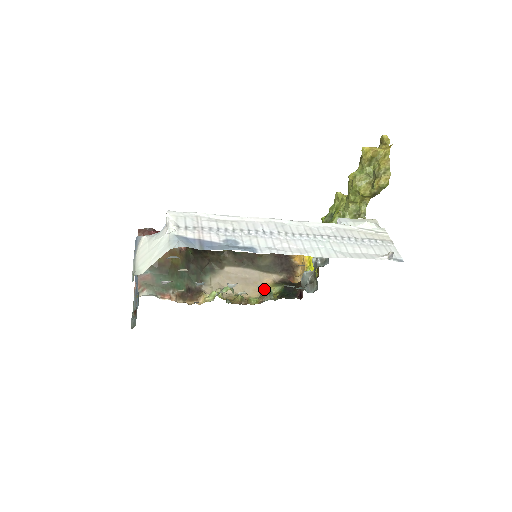
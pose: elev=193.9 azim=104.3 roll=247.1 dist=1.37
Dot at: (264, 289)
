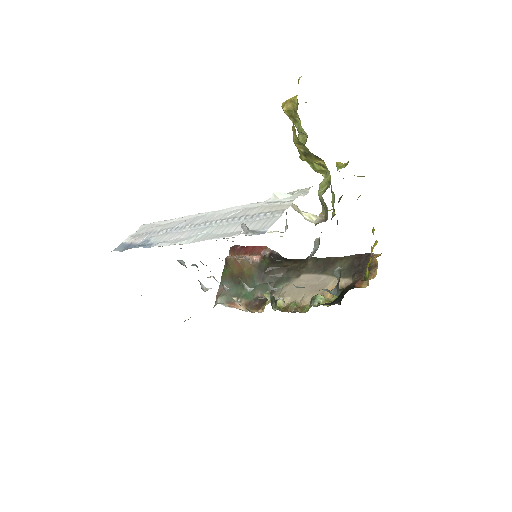
Dot at: occluded
